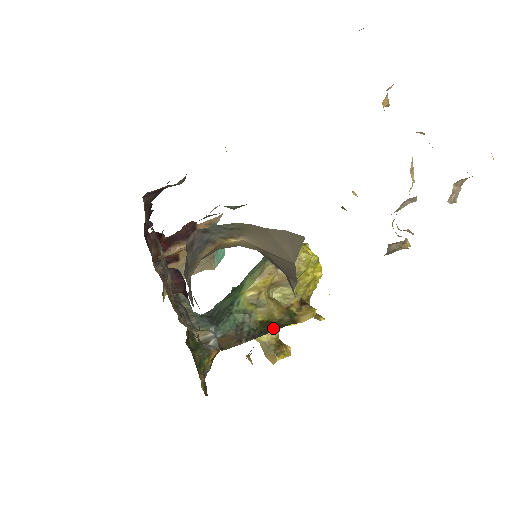
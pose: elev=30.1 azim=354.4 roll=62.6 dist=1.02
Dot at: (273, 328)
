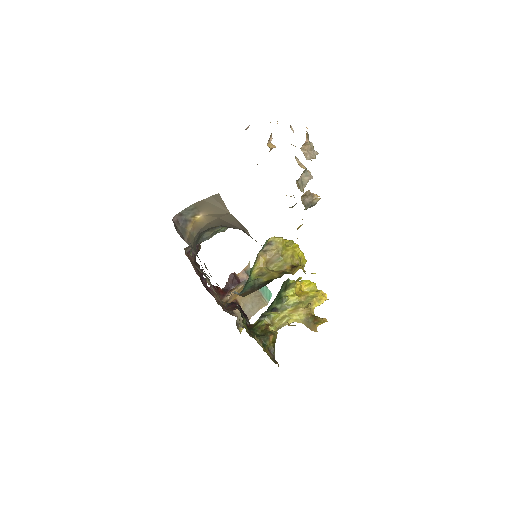
Dot at: occluded
